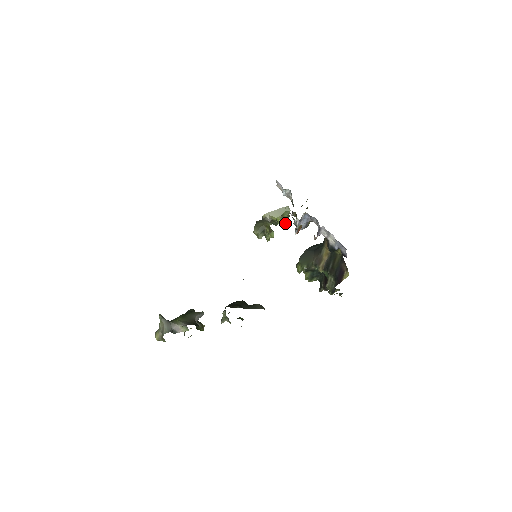
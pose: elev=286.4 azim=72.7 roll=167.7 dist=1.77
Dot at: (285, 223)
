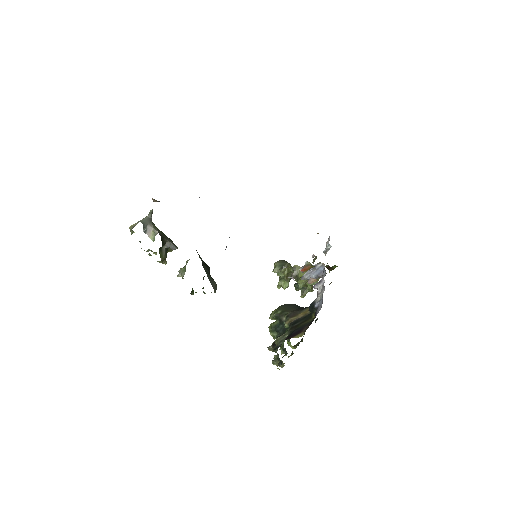
Dot at: (304, 293)
